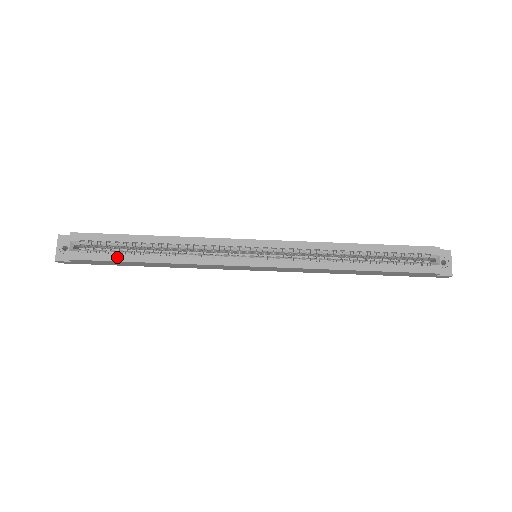
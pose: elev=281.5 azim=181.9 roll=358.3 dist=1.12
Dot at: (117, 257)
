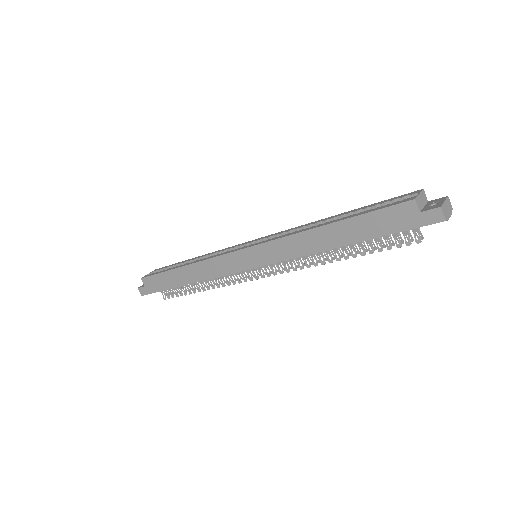
Dot at: (166, 270)
